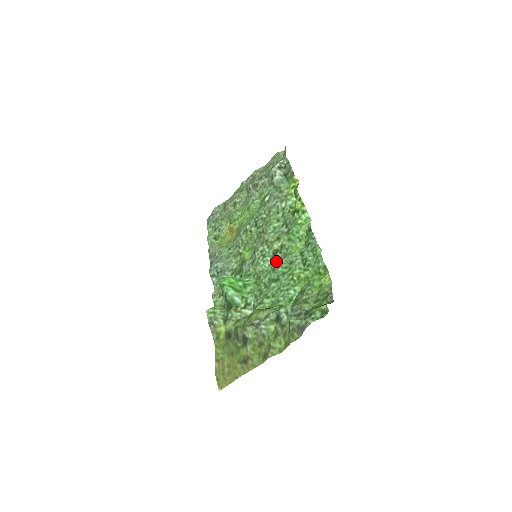
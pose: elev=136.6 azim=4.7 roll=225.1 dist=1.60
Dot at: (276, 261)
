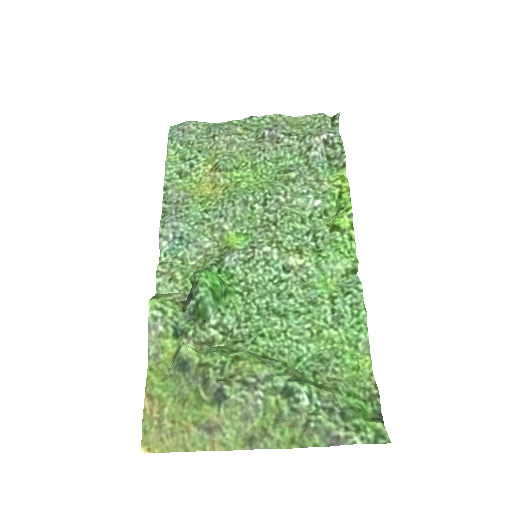
Dot at: (287, 284)
